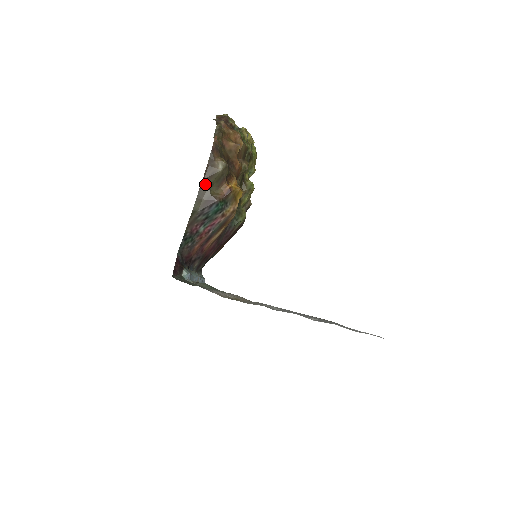
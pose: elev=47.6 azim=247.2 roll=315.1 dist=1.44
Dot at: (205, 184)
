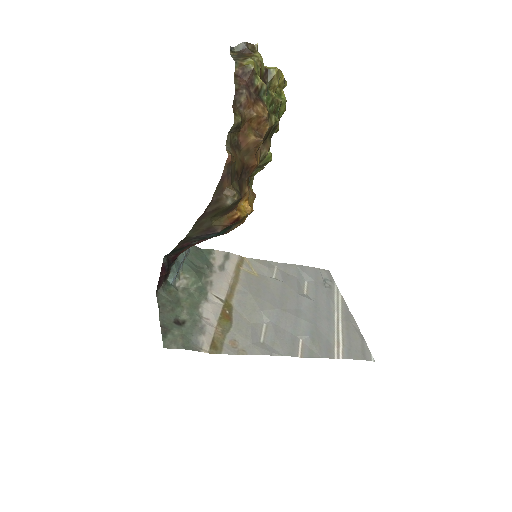
Dot at: (205, 216)
